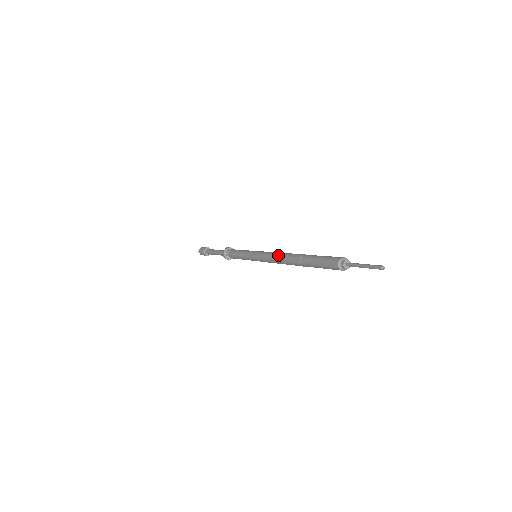
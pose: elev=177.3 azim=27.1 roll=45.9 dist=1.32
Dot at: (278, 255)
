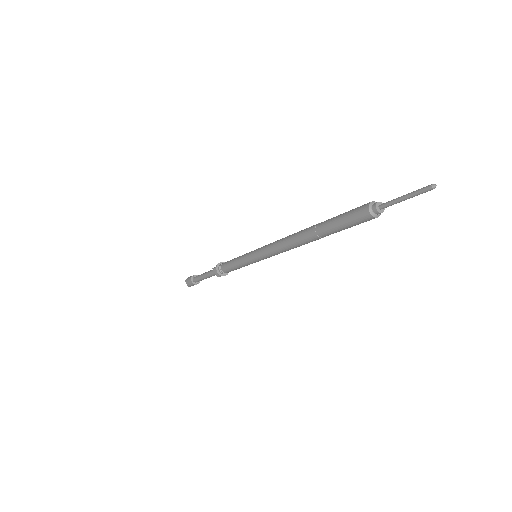
Dot at: (286, 237)
